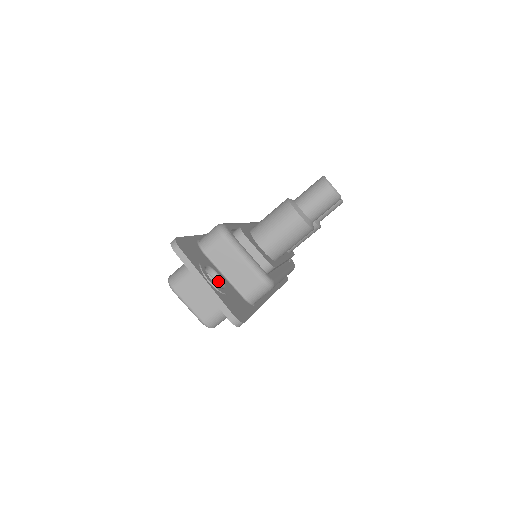
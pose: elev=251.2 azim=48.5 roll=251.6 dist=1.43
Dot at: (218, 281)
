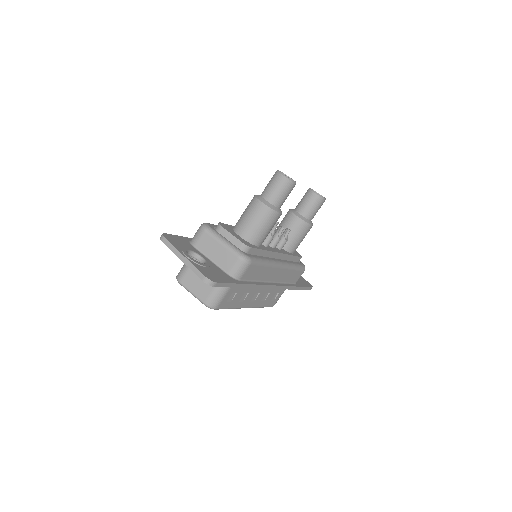
Dot at: (202, 262)
